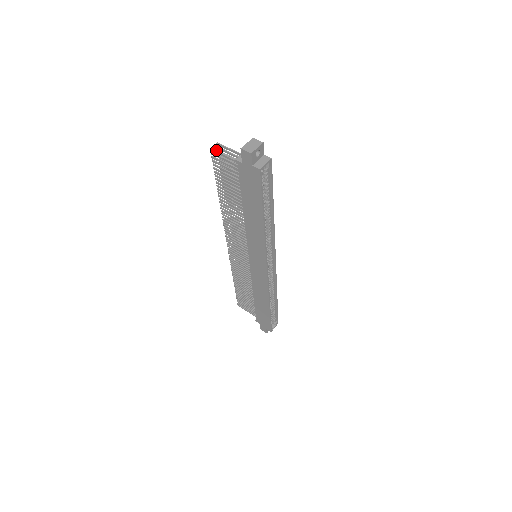
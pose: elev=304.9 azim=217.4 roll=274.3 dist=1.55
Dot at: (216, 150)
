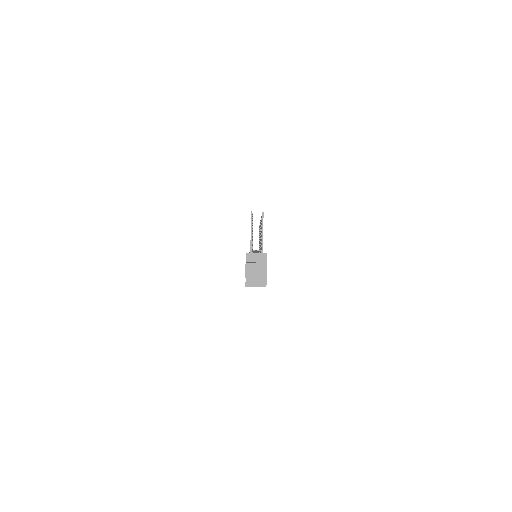
Dot at: occluded
